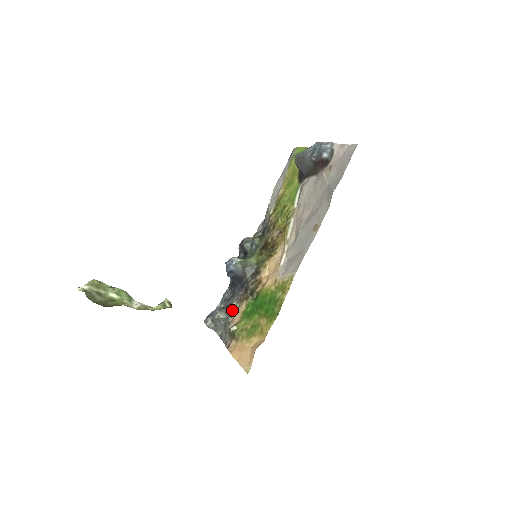
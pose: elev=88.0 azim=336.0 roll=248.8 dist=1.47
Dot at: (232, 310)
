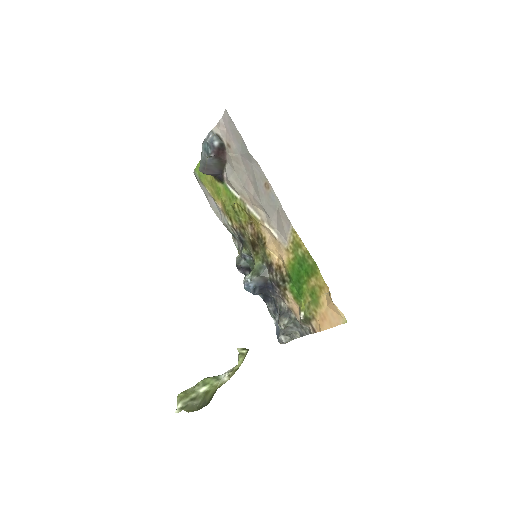
Dot at: (286, 310)
